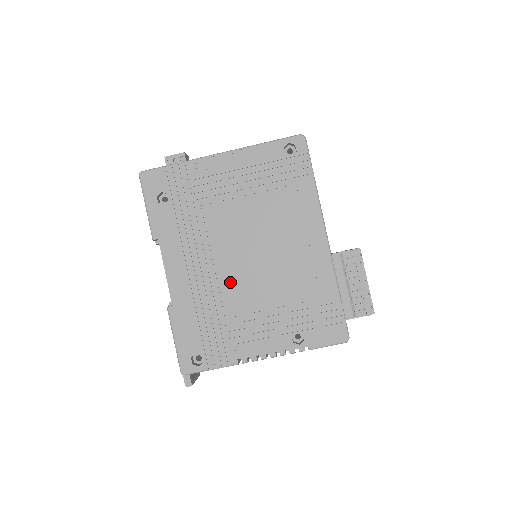
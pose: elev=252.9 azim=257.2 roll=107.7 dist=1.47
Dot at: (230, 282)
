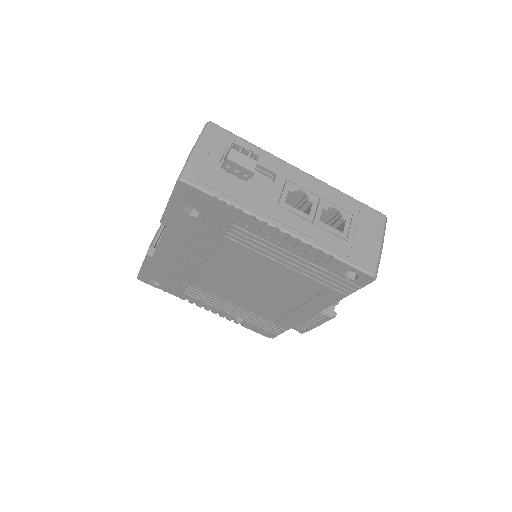
Dot at: (213, 279)
